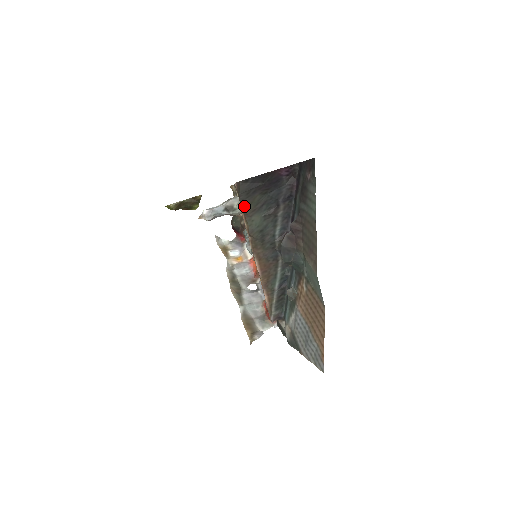
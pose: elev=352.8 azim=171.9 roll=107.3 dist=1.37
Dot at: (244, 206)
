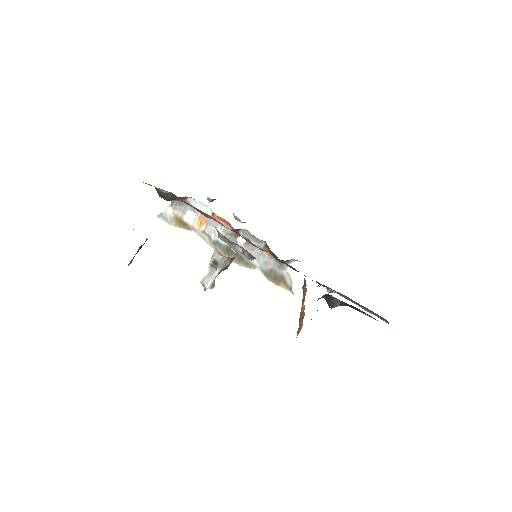
Dot at: occluded
